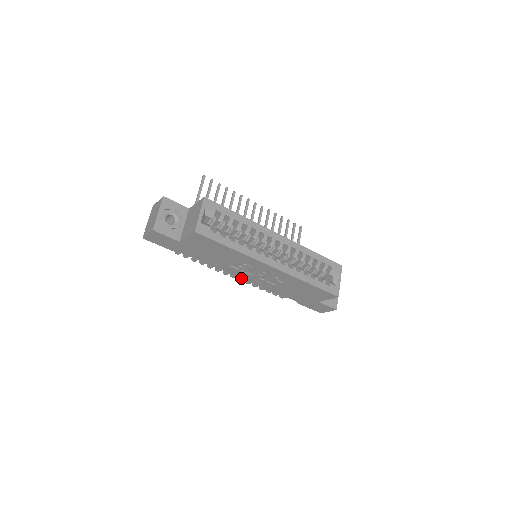
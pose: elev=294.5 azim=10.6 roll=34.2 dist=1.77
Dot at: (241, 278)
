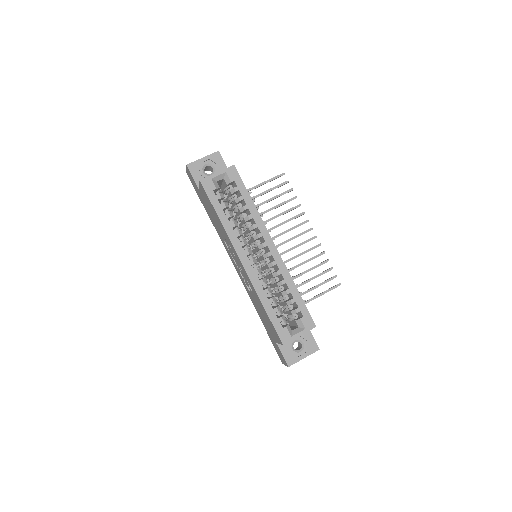
Dot at: occluded
